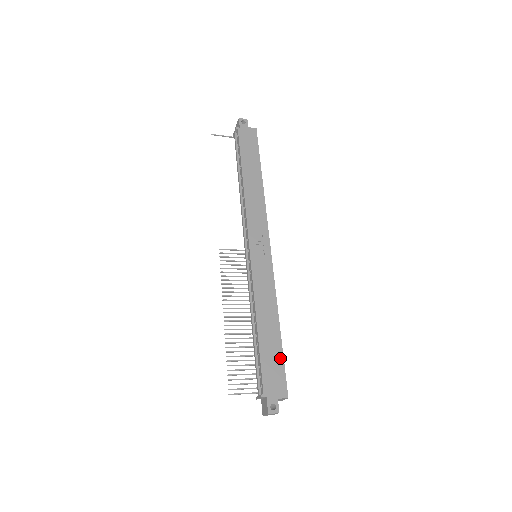
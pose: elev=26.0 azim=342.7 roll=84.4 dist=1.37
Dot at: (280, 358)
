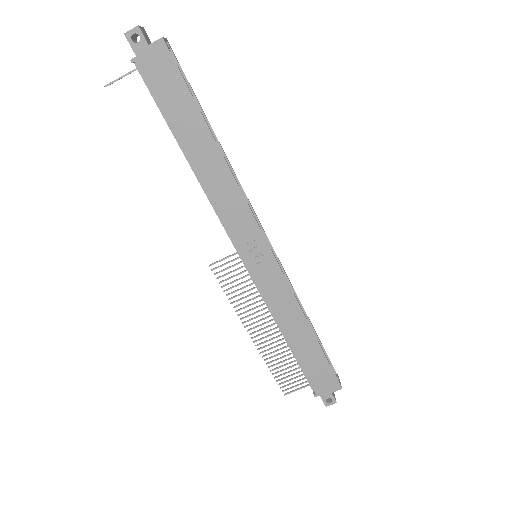
Dot at: (323, 360)
